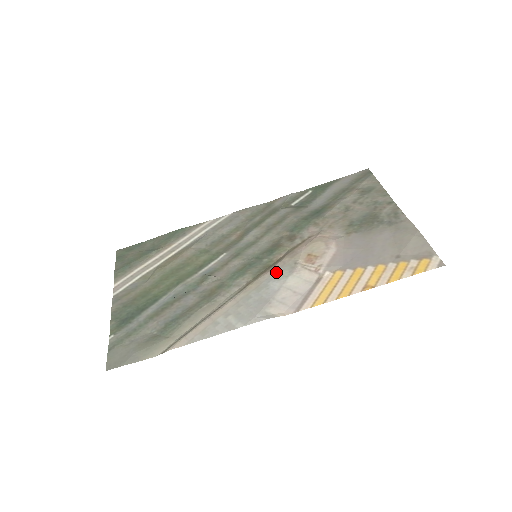
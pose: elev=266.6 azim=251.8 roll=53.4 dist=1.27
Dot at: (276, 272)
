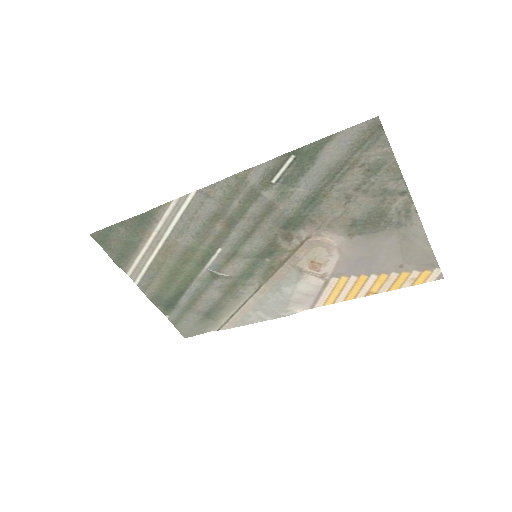
Dot at: (284, 279)
